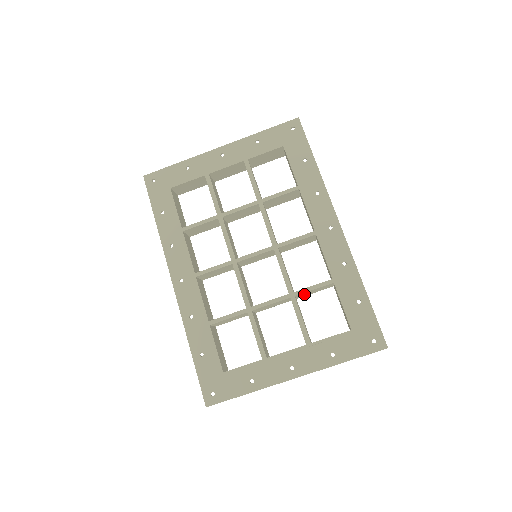
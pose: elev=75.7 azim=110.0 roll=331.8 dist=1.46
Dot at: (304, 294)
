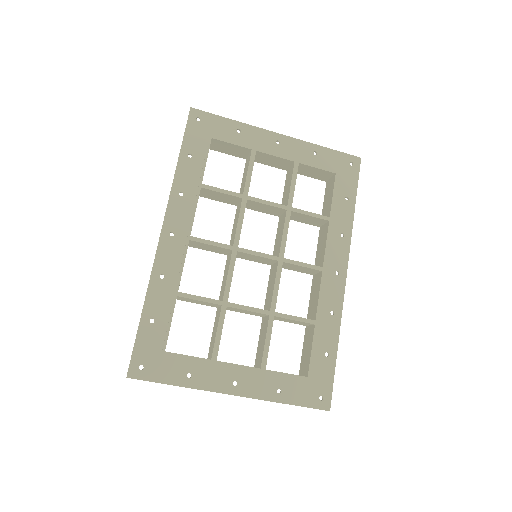
Dot at: (280, 318)
